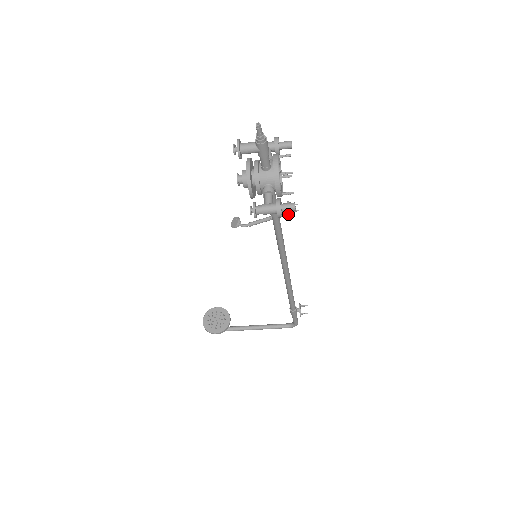
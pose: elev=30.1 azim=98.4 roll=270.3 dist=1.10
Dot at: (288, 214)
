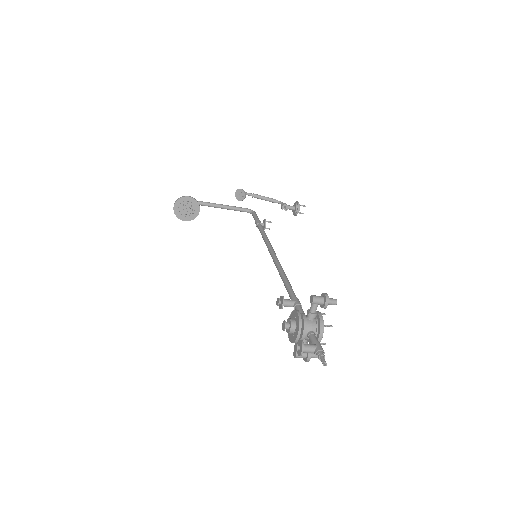
Dot at: (294, 215)
